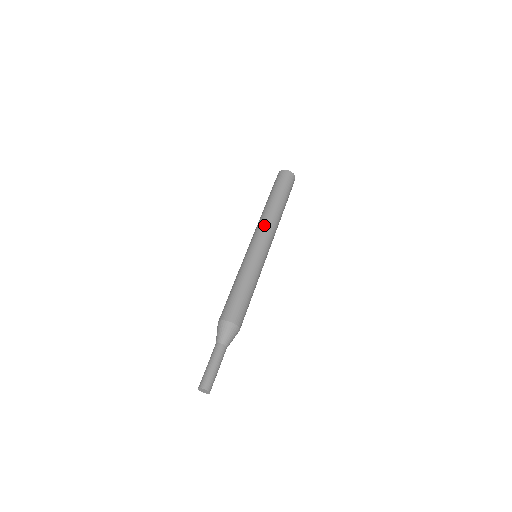
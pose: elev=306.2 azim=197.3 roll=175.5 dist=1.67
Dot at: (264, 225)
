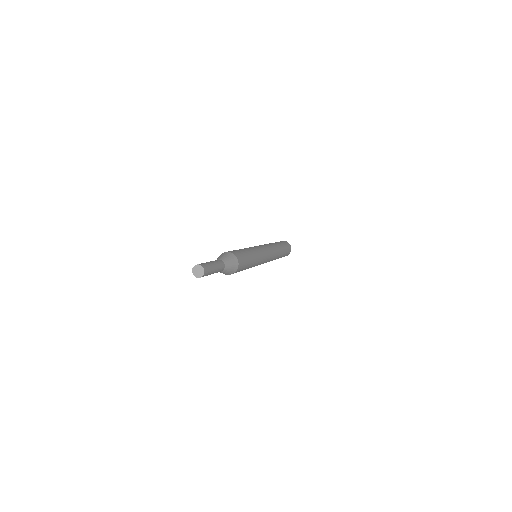
Dot at: occluded
